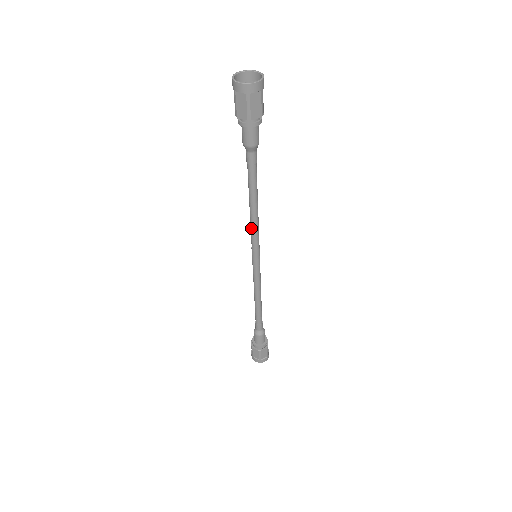
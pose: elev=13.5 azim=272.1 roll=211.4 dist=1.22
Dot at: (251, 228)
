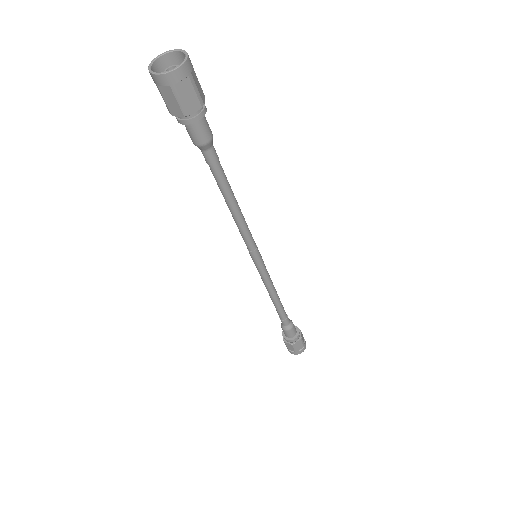
Dot at: occluded
